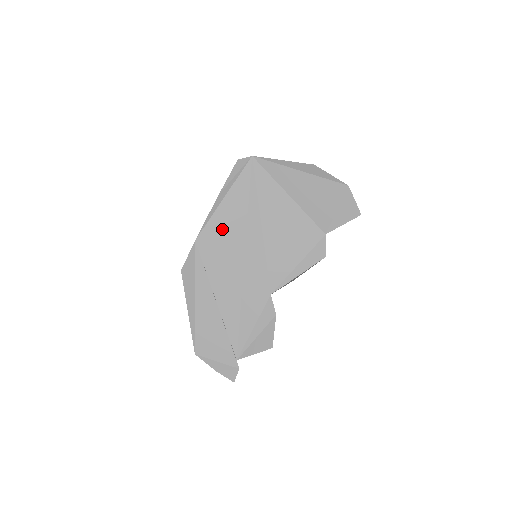
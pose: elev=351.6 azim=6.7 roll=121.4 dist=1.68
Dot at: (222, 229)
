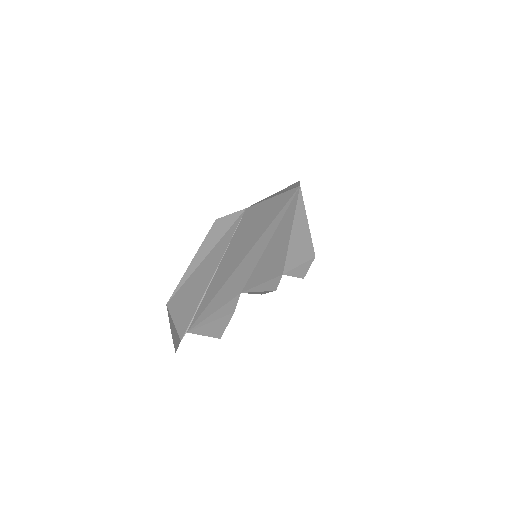
Dot at: (260, 216)
